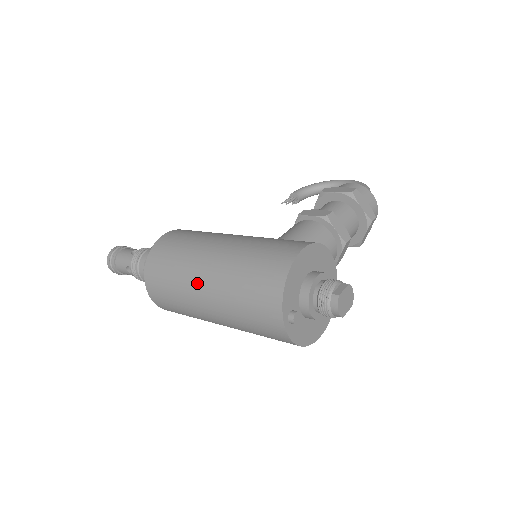
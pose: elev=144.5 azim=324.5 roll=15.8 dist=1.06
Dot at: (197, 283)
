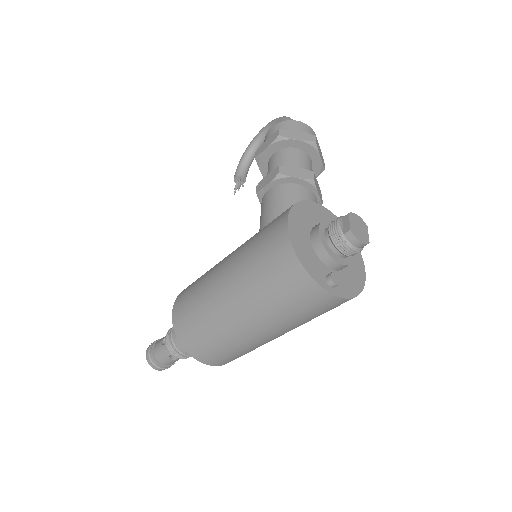
Dot at: (234, 324)
